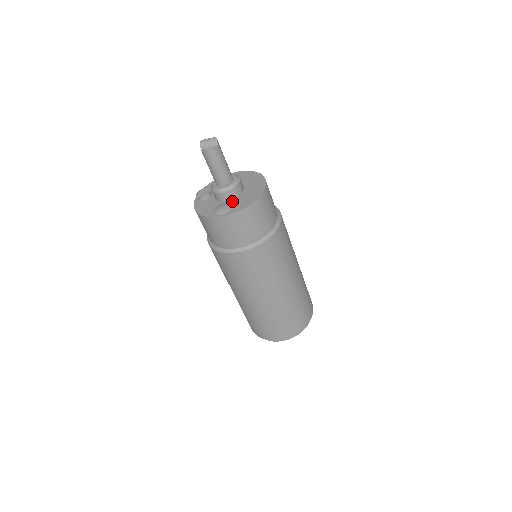
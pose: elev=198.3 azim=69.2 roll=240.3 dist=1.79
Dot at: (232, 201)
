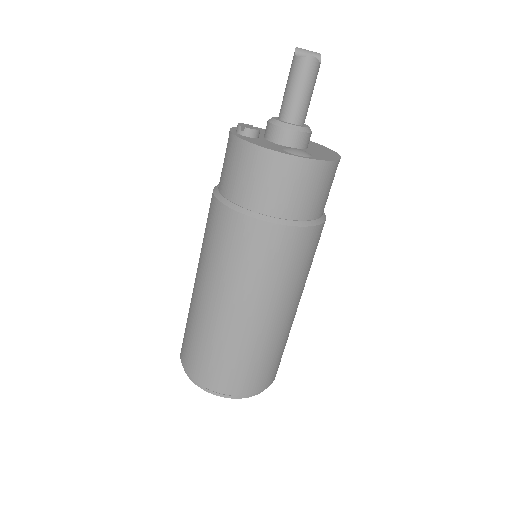
Dot at: (303, 150)
